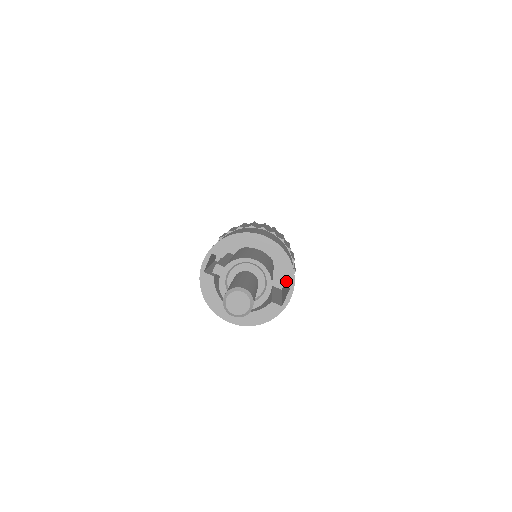
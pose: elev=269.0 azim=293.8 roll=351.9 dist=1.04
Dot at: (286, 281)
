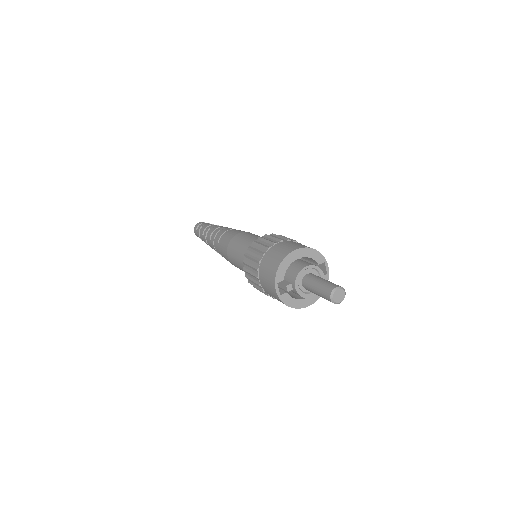
Dot at: (320, 261)
